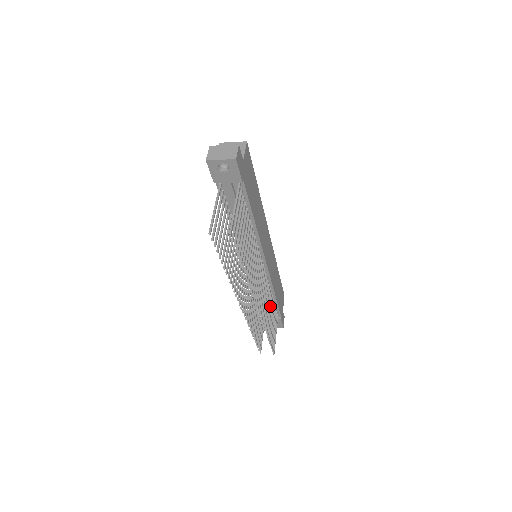
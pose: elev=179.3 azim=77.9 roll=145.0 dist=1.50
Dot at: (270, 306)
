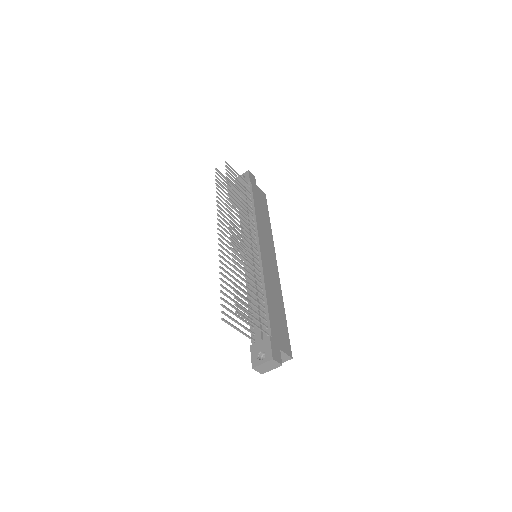
Dot at: (254, 289)
